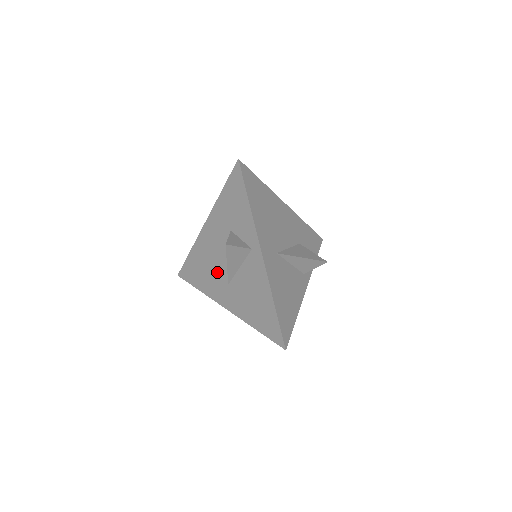
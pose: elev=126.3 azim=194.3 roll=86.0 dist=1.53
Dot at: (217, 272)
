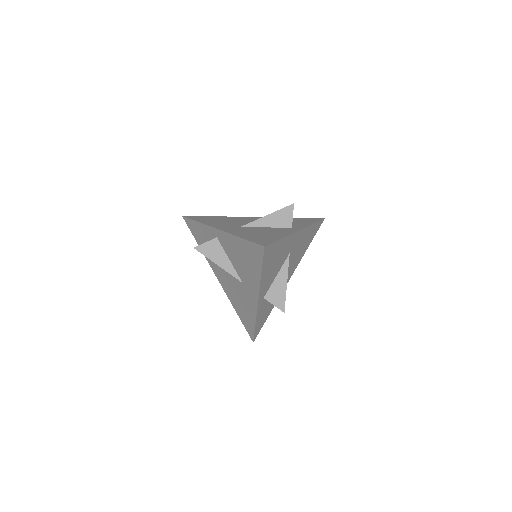
Dot at: (238, 289)
